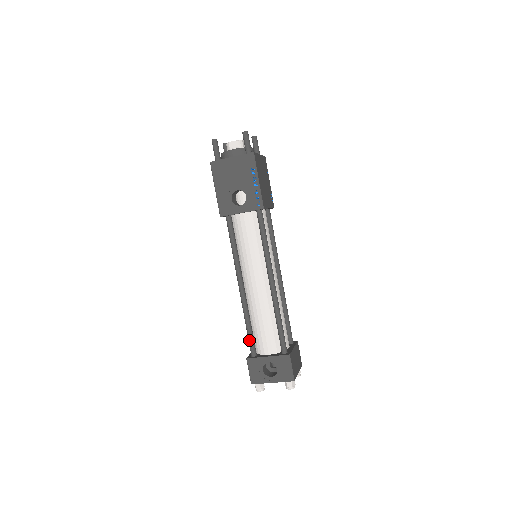
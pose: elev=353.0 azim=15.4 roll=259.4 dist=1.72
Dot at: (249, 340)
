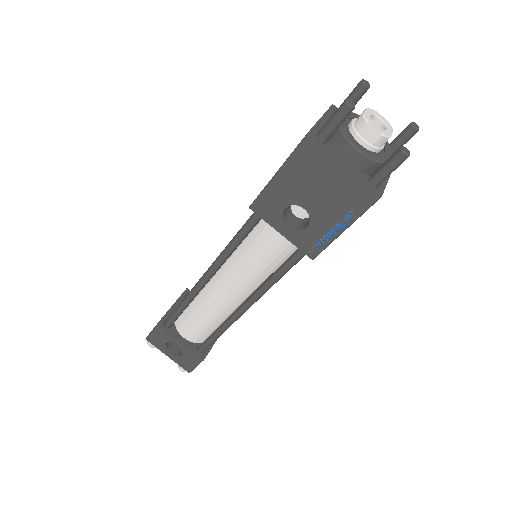
Dot at: (173, 315)
